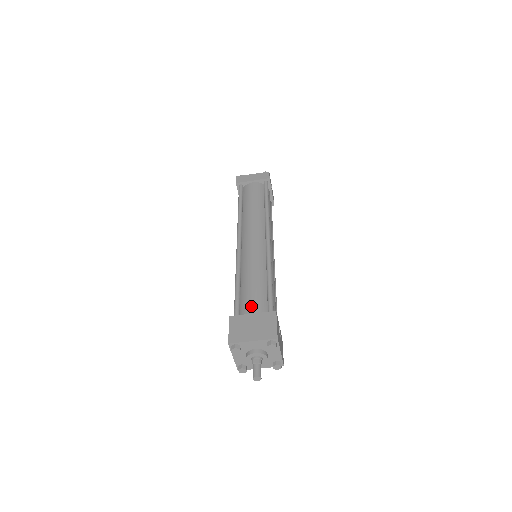
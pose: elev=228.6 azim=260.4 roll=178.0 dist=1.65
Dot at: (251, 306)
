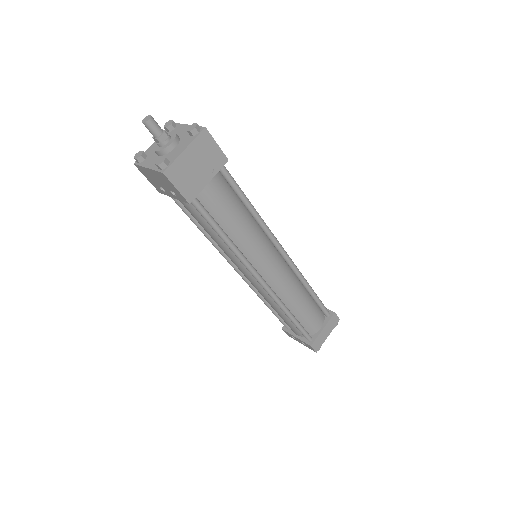
Dot at: occluded
